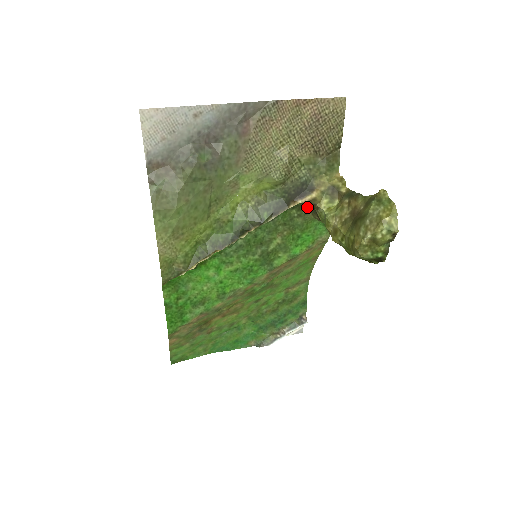
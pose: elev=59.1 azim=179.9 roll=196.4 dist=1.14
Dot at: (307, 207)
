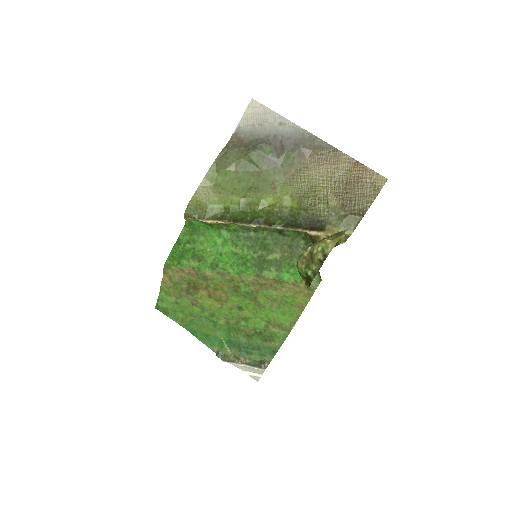
Dot at: occluded
